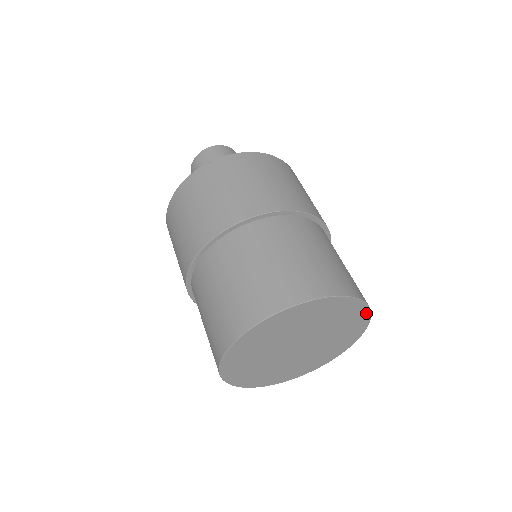
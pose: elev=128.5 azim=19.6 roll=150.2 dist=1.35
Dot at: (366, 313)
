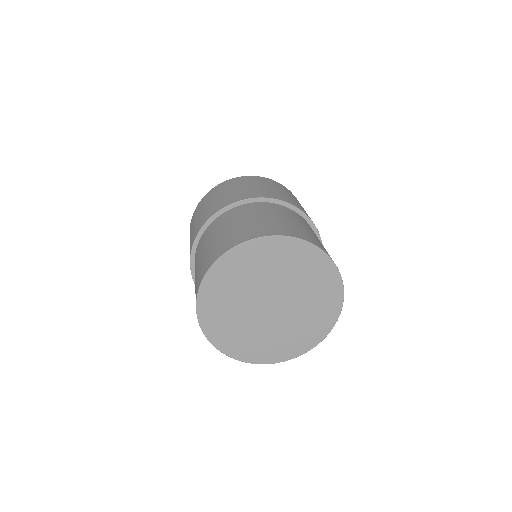
Dot at: (323, 257)
